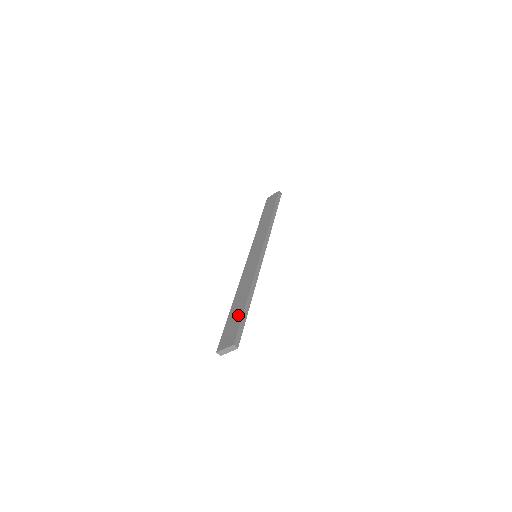
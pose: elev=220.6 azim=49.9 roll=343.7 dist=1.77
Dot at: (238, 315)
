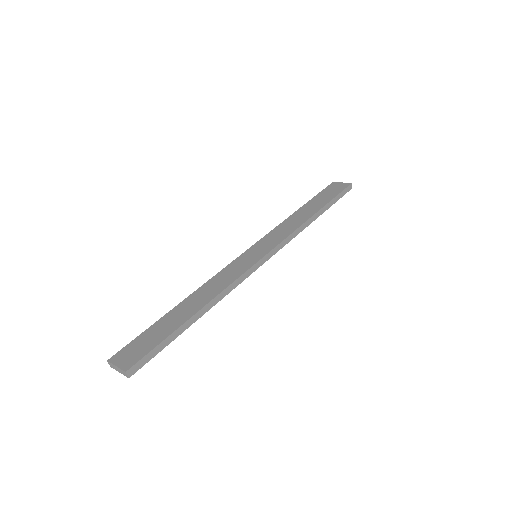
Dot at: (167, 330)
